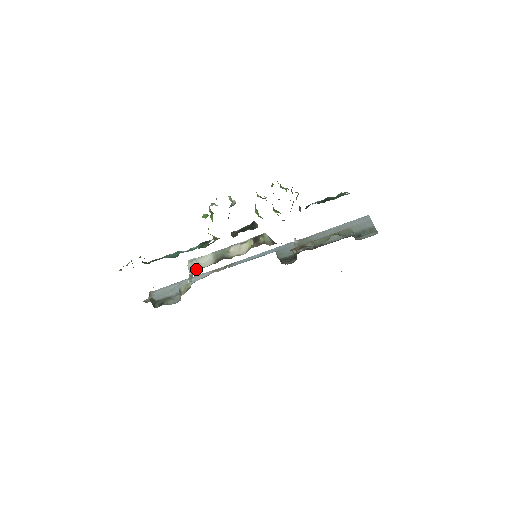
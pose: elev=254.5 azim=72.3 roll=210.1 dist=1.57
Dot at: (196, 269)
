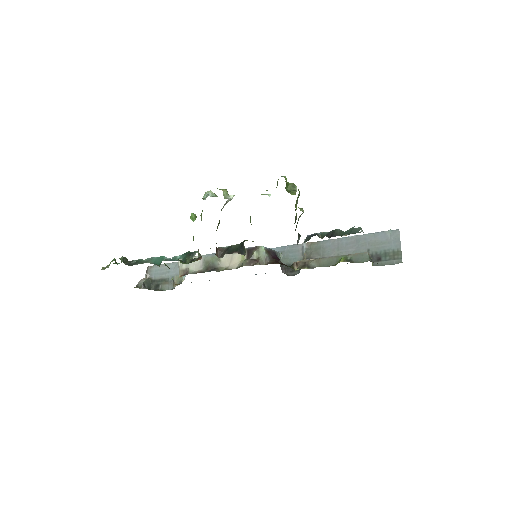
Dot at: (185, 271)
